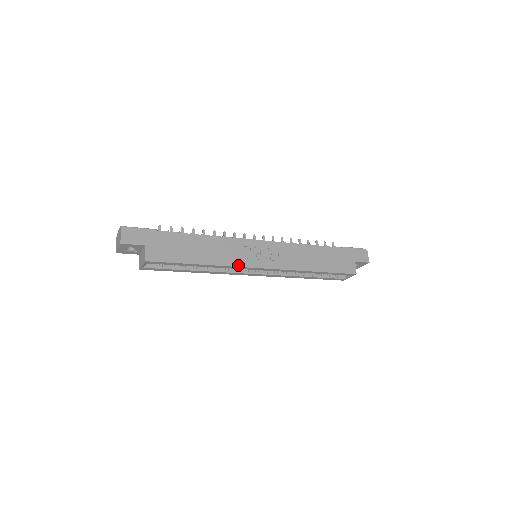
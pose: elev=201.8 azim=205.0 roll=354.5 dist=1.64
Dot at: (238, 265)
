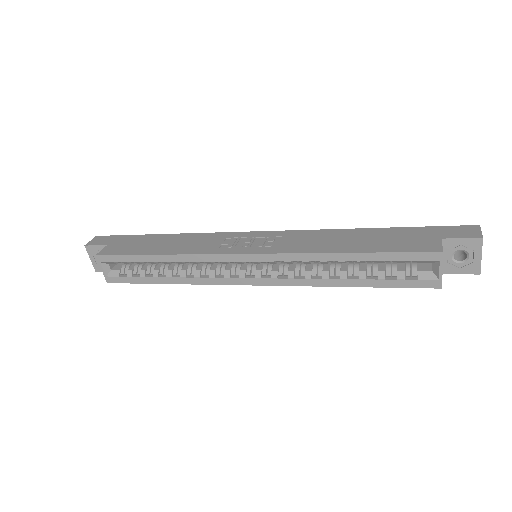
Dot at: (208, 253)
